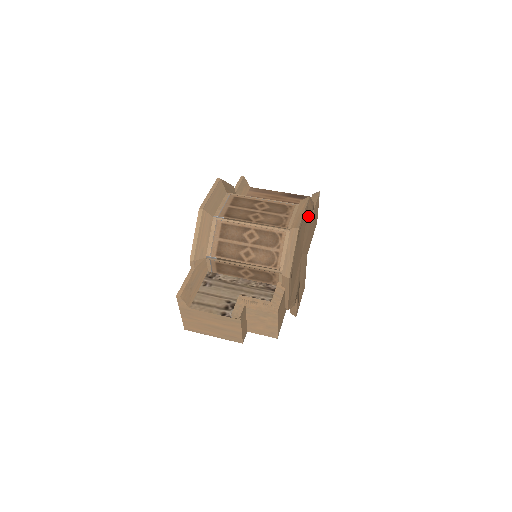
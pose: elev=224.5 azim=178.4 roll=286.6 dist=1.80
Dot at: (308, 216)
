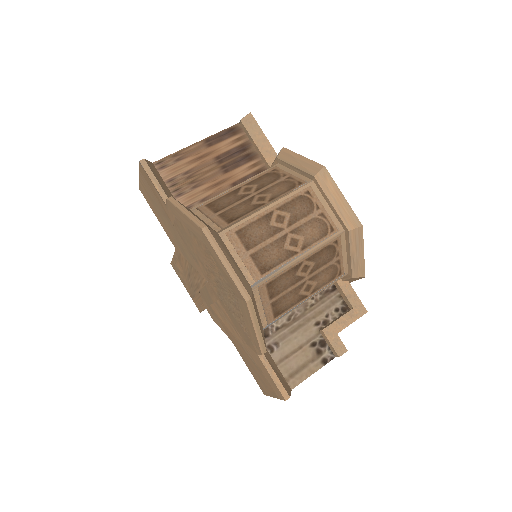
Dot at: occluded
